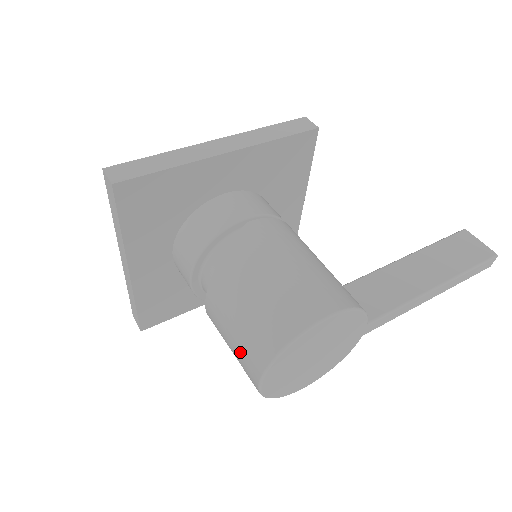
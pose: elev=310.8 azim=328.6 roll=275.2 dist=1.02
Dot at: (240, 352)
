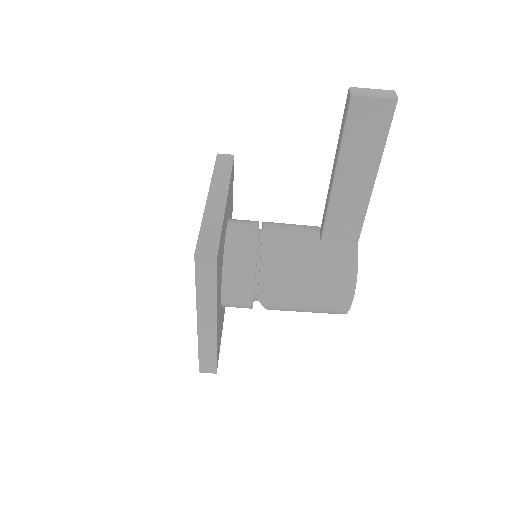
Dot at: occluded
